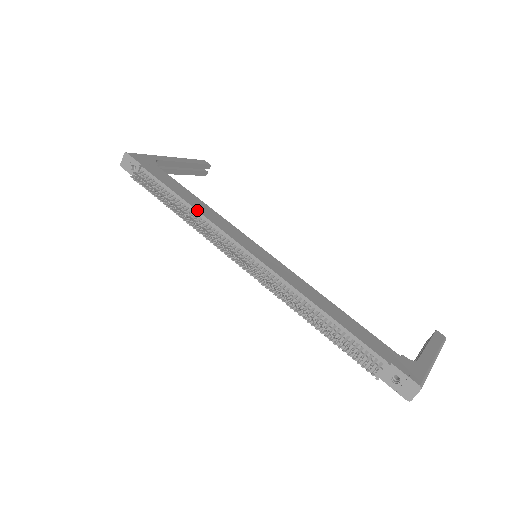
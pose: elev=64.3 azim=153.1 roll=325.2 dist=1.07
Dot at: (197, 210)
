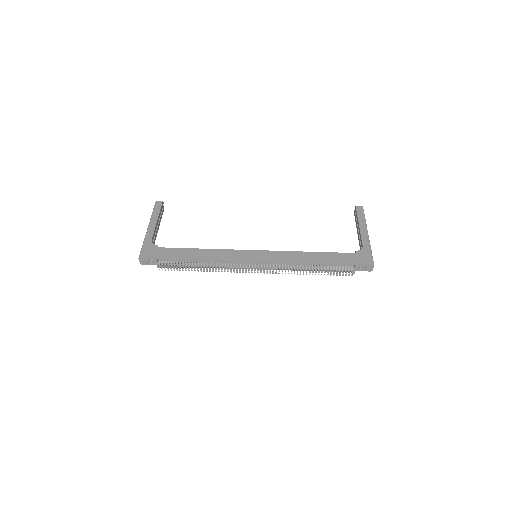
Dot at: (211, 261)
